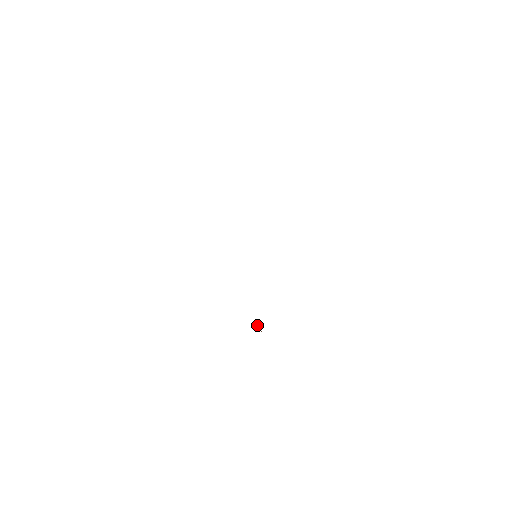
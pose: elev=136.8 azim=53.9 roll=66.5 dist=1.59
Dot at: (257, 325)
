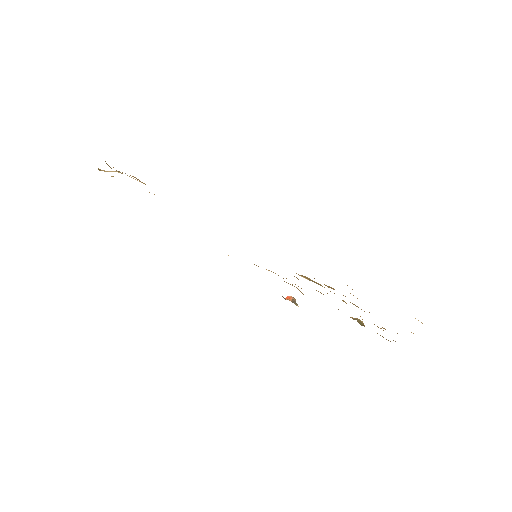
Dot at: (291, 298)
